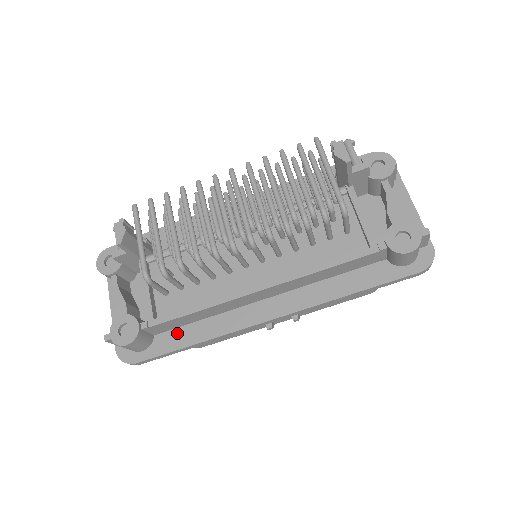
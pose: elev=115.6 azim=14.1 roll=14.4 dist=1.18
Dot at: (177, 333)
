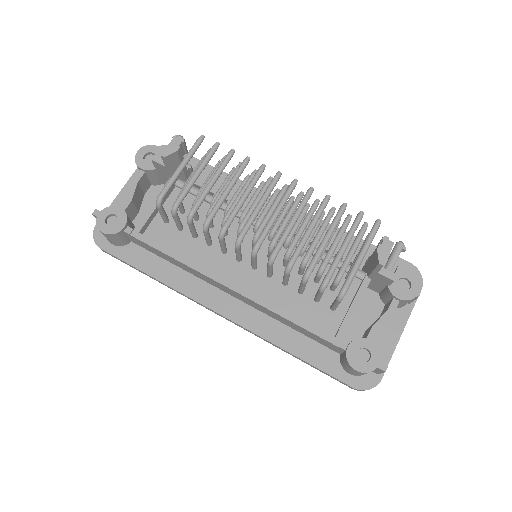
Dot at: (148, 256)
